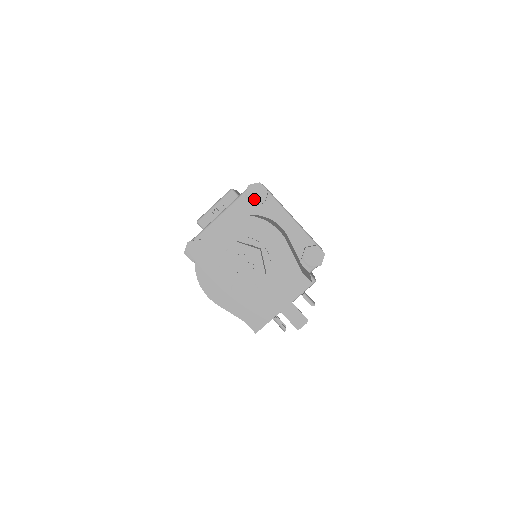
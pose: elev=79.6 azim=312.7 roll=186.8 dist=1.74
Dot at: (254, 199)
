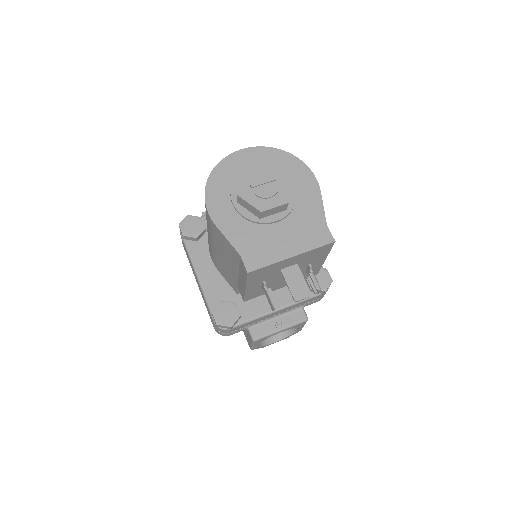
Dot at: occluded
